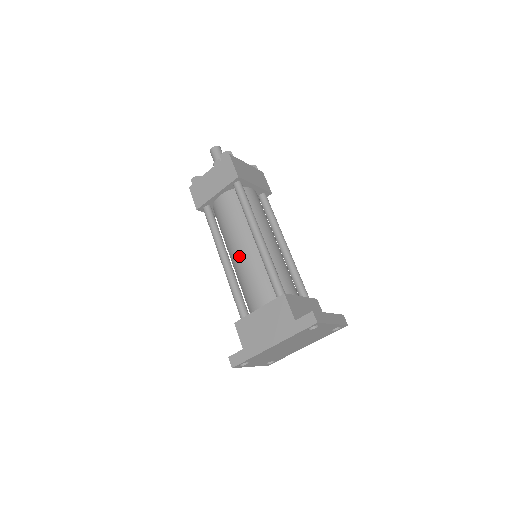
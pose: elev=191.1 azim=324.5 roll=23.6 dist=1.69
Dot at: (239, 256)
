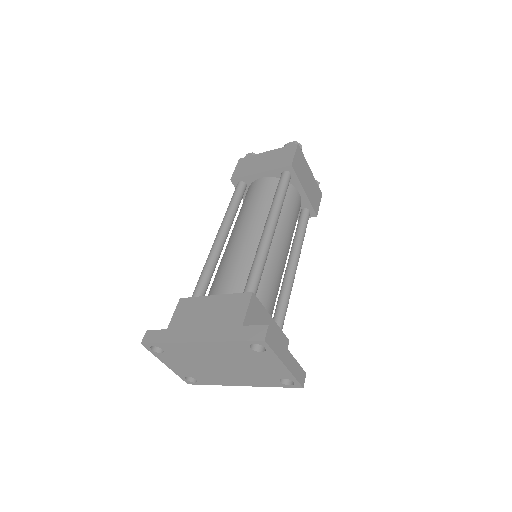
Dot at: (237, 238)
